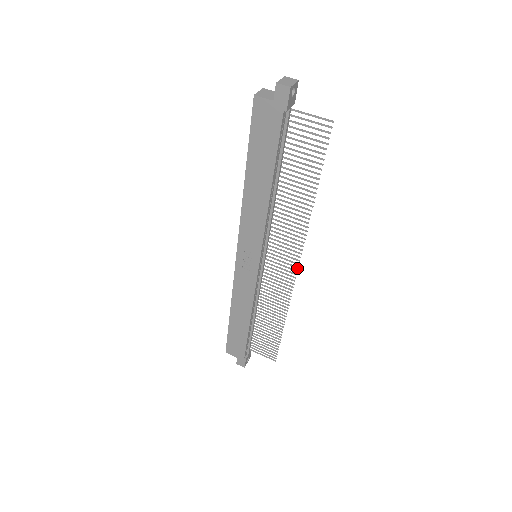
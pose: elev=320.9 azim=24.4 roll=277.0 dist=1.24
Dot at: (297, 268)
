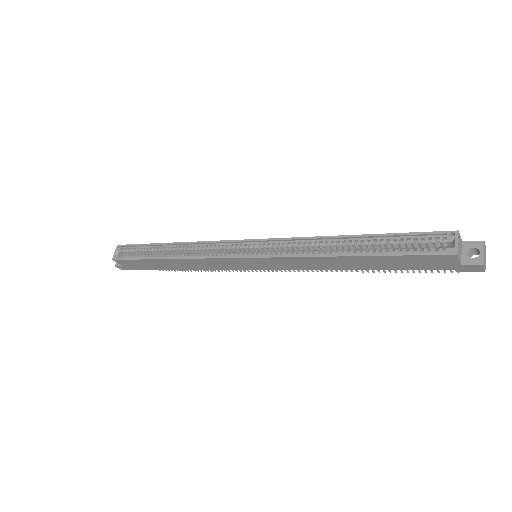
Dot at: occluded
